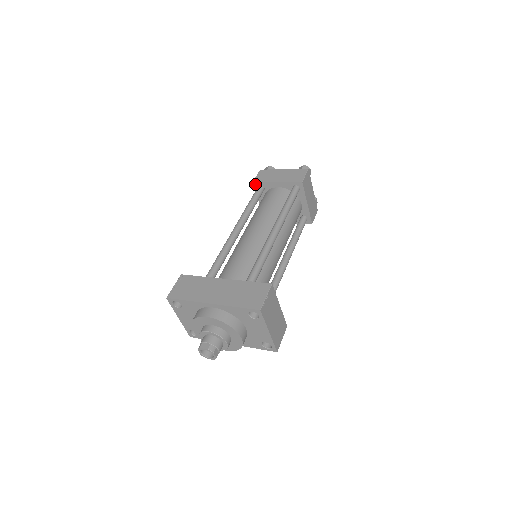
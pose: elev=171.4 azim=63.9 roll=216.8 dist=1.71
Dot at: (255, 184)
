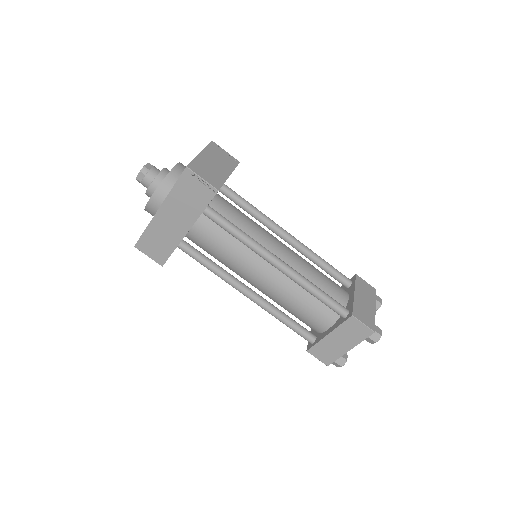
Dot at: occluded
